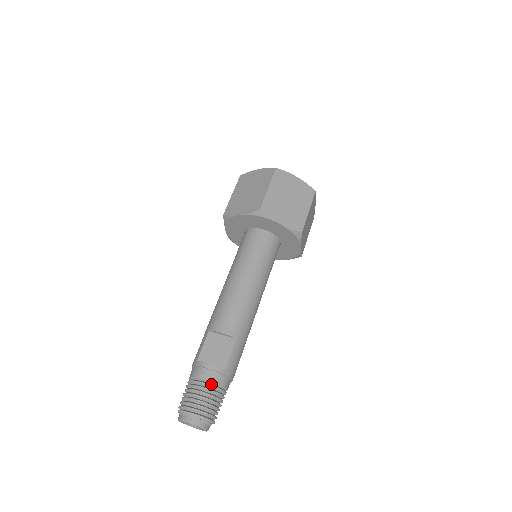
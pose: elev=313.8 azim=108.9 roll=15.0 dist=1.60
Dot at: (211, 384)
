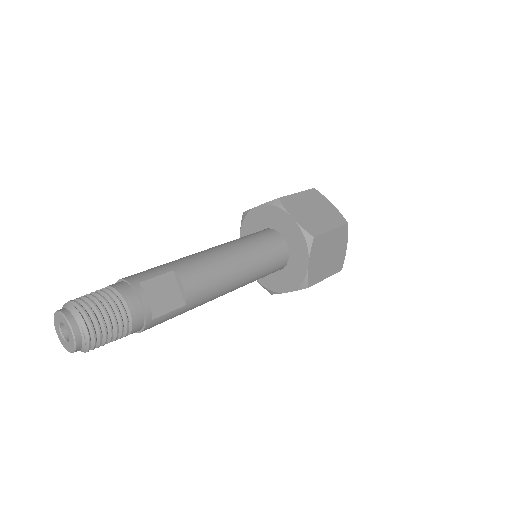
Dot at: (128, 319)
